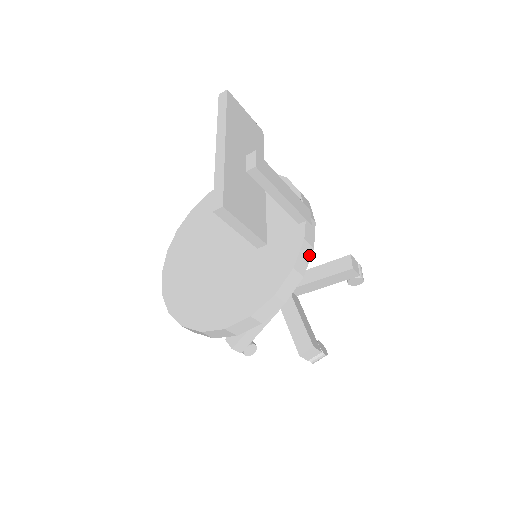
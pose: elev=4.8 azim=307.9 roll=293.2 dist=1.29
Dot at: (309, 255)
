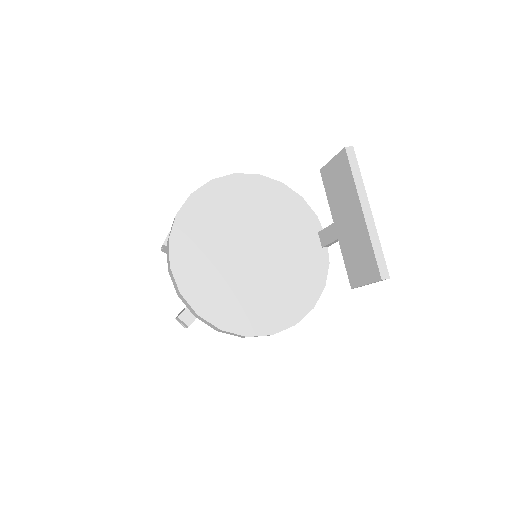
Dot at: occluded
